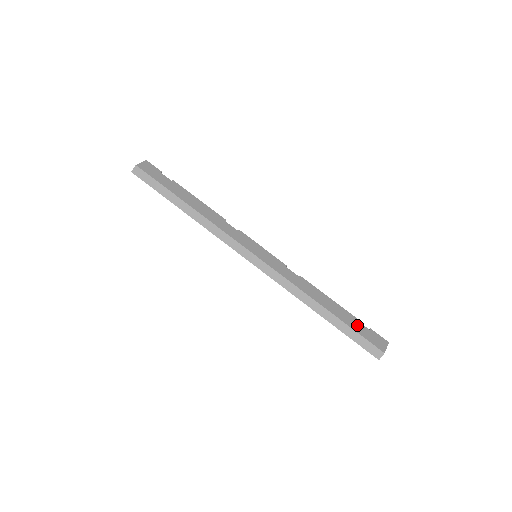
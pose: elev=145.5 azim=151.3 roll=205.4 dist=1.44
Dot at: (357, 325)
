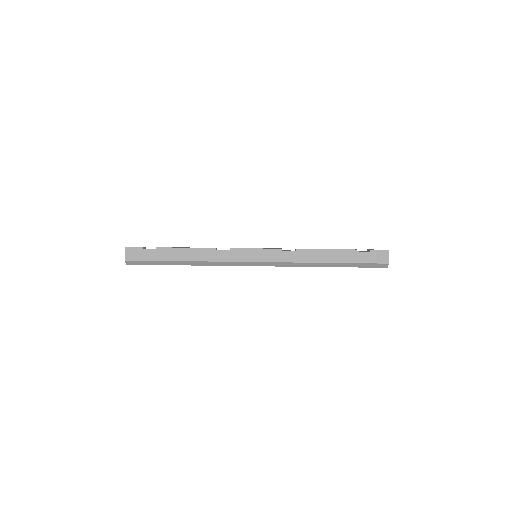
Dot at: (359, 256)
